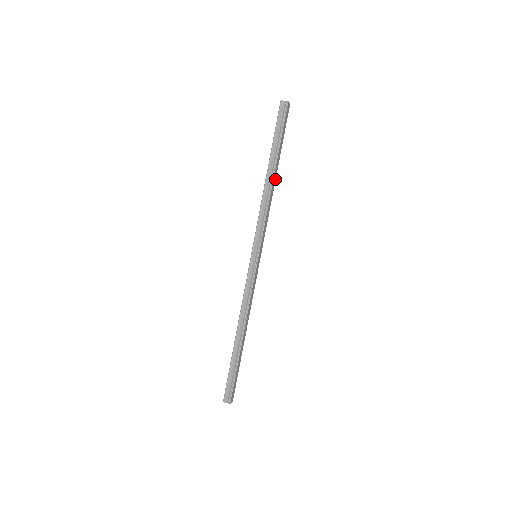
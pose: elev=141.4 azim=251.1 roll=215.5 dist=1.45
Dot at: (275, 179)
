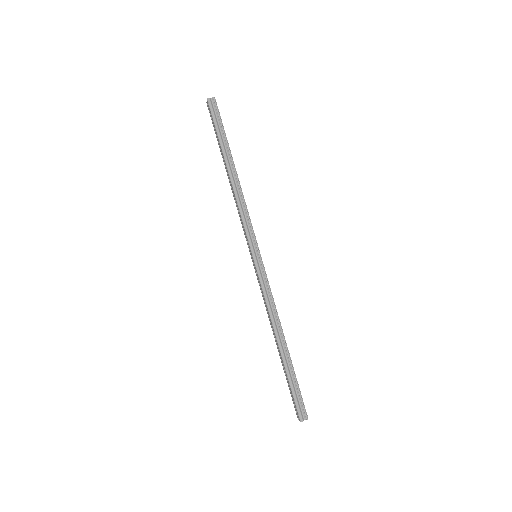
Dot at: occluded
